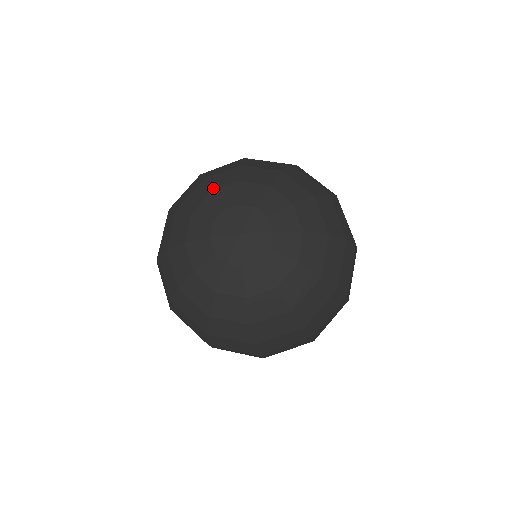
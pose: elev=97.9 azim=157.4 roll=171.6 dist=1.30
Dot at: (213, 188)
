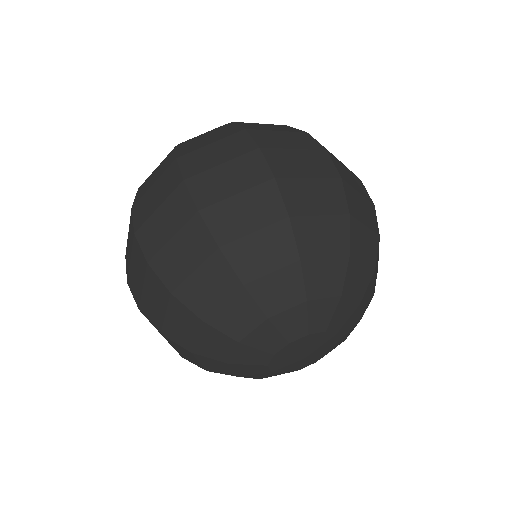
Dot at: (310, 295)
